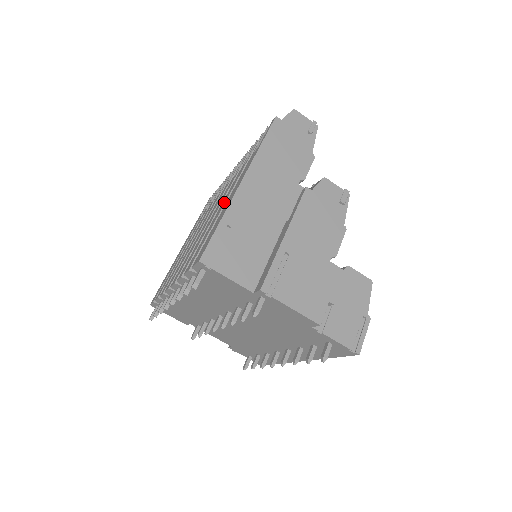
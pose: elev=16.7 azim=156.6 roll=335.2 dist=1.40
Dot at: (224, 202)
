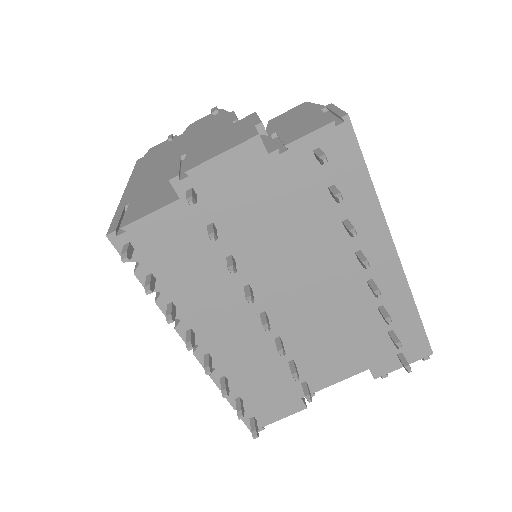
Dot at: occluded
